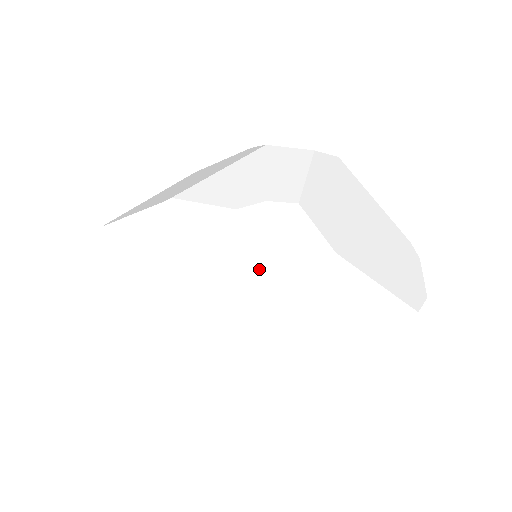
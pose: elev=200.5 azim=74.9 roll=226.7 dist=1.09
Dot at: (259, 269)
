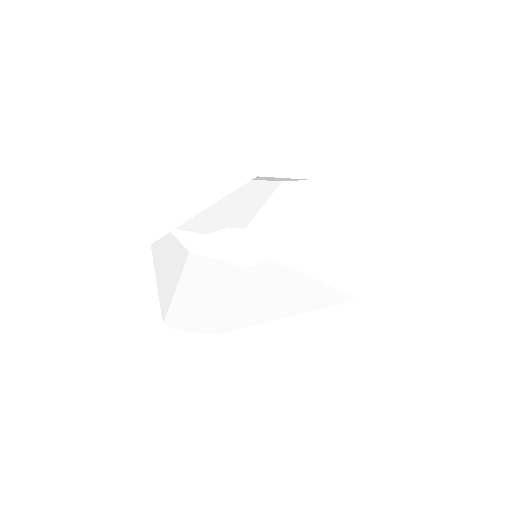
Dot at: (228, 270)
